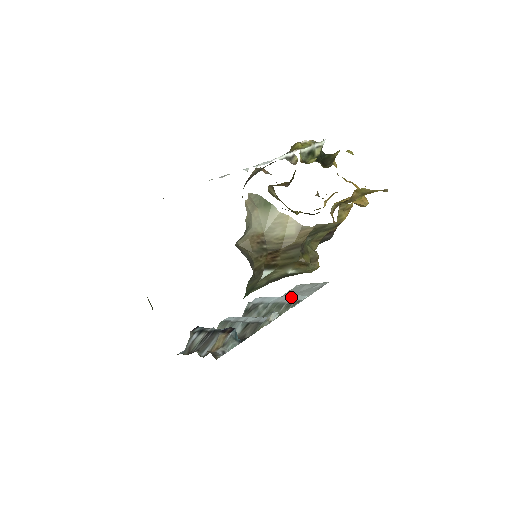
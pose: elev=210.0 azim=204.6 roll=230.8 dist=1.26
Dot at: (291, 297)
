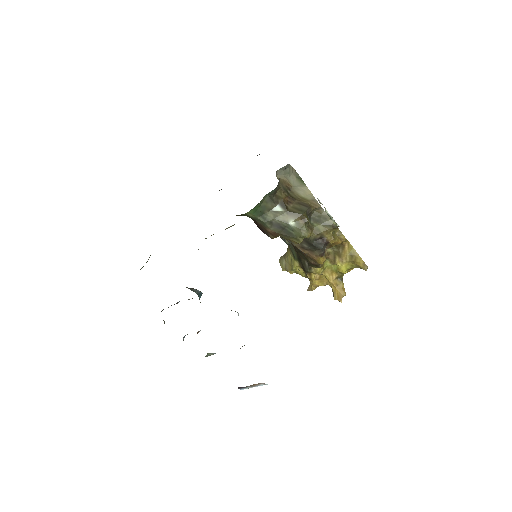
Dot at: occluded
